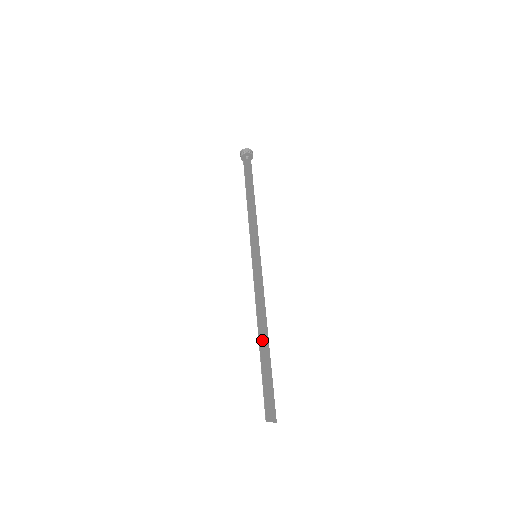
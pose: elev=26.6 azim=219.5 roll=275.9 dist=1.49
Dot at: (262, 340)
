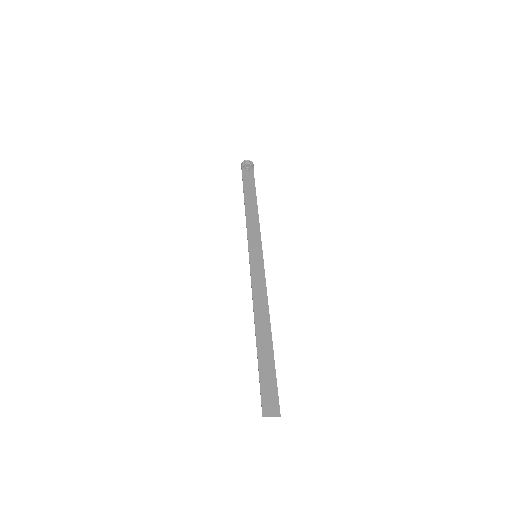
Dot at: (261, 336)
